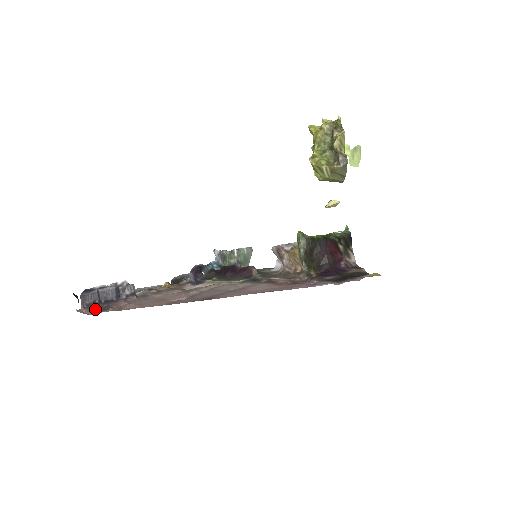
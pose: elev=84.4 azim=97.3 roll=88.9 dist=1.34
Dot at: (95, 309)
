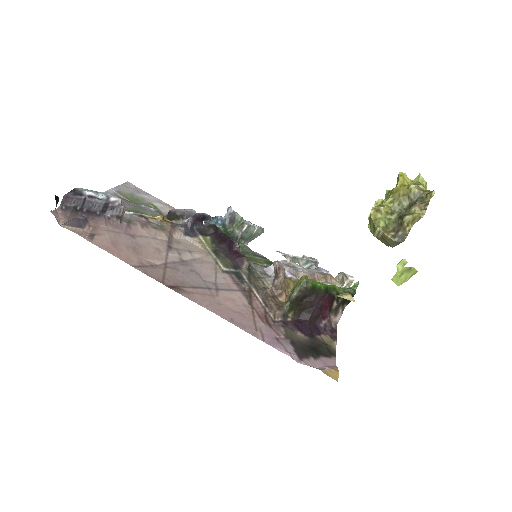
Dot at: (71, 216)
